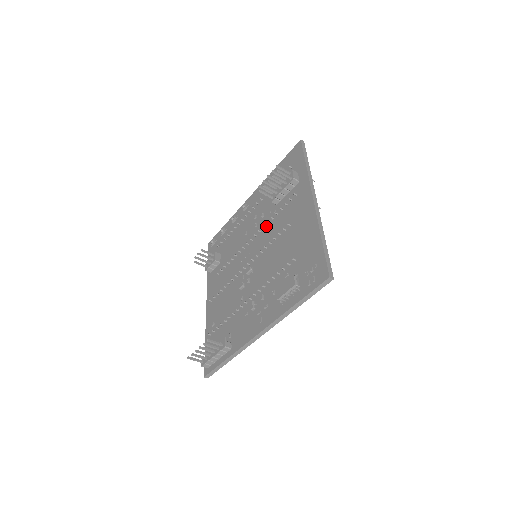
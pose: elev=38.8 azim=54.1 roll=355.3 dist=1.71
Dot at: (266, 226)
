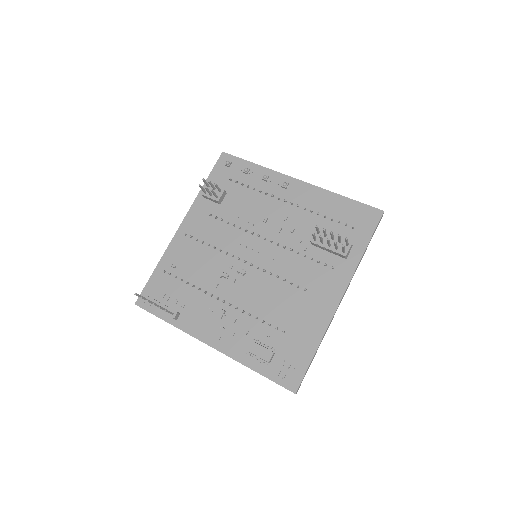
Dot at: (287, 249)
